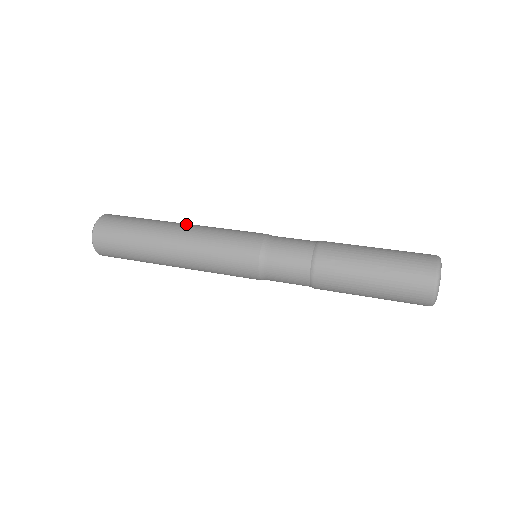
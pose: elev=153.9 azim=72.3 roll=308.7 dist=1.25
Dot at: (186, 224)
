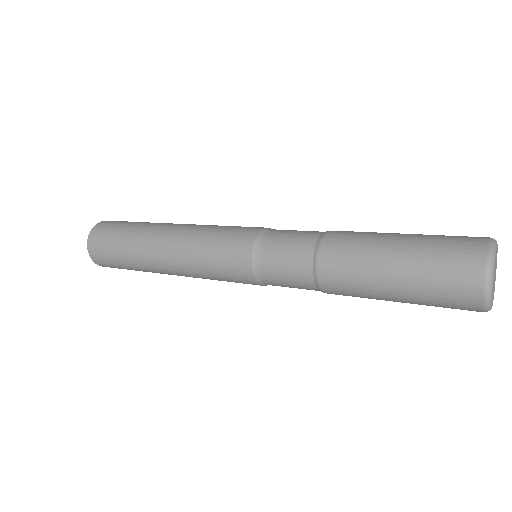
Dot at: occluded
